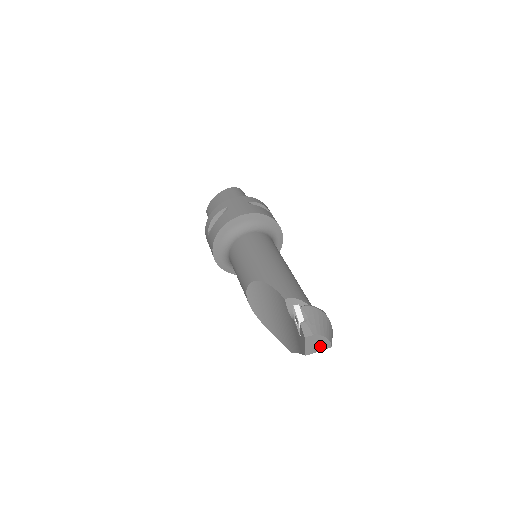
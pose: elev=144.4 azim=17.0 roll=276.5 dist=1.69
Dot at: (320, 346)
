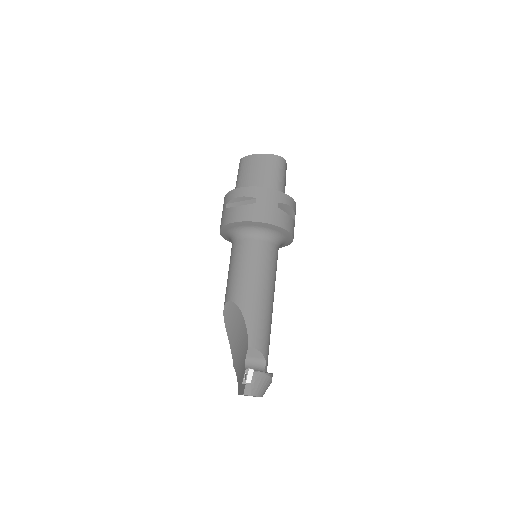
Dot at: (253, 396)
